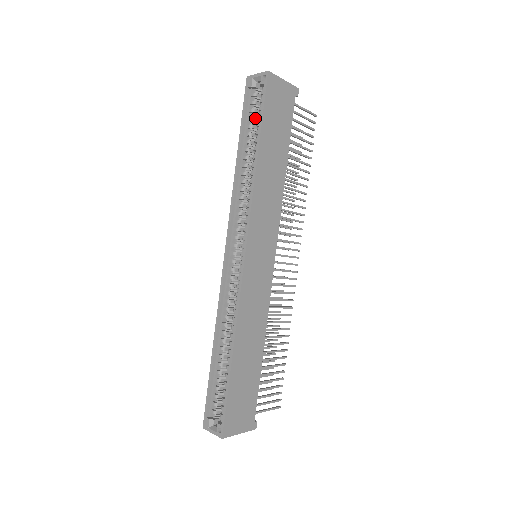
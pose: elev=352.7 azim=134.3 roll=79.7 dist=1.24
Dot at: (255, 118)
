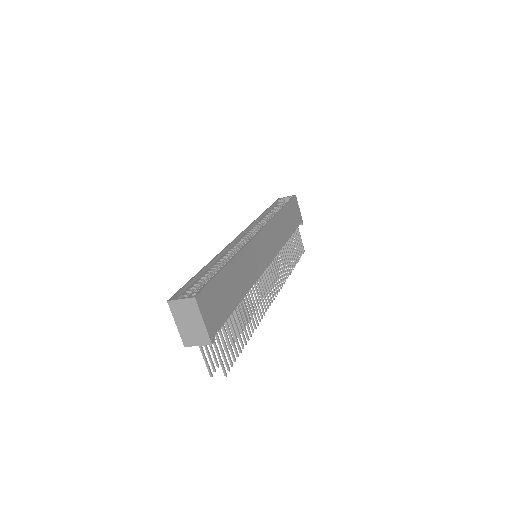
Dot at: occluded
